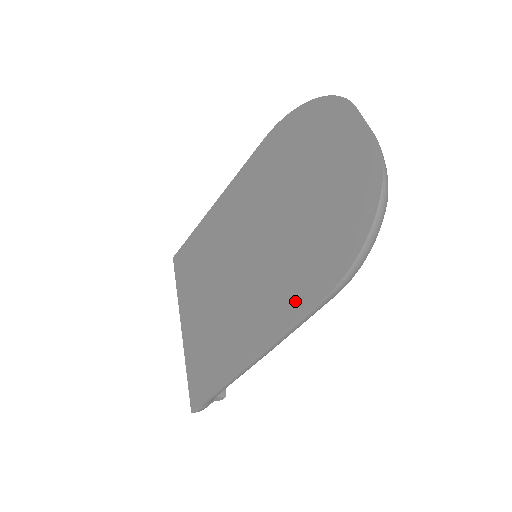
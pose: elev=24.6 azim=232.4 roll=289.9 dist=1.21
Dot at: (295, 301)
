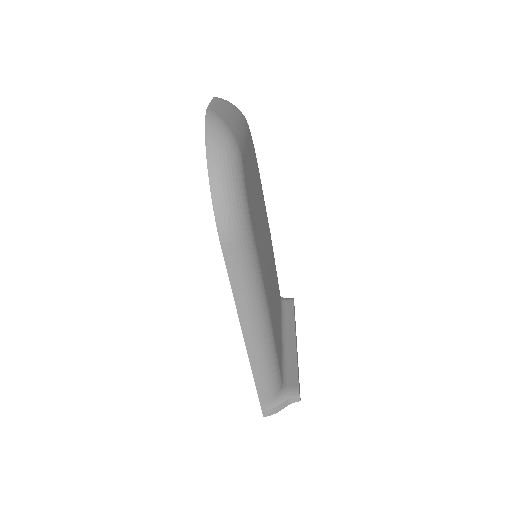
Dot at: occluded
